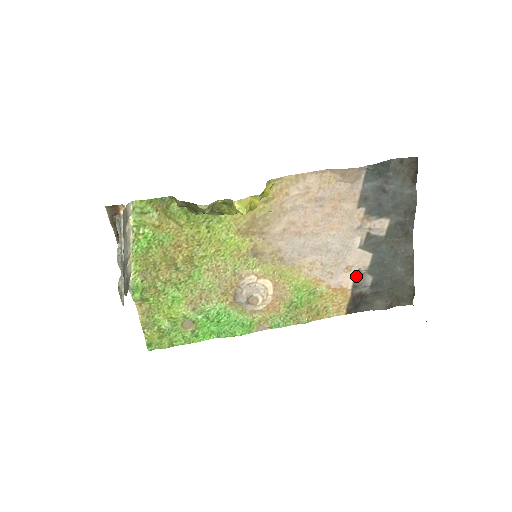
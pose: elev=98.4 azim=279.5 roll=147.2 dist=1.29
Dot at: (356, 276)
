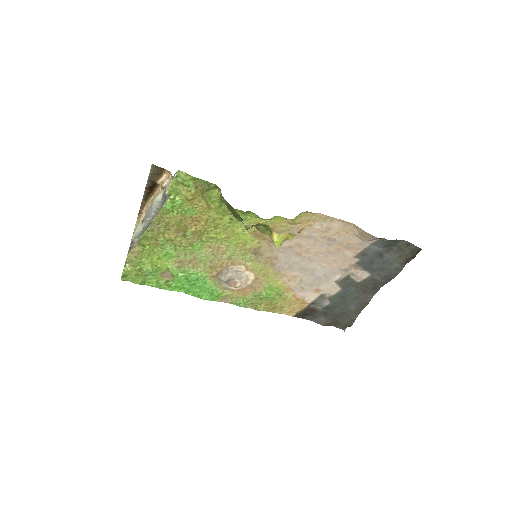
Dot at: (319, 297)
